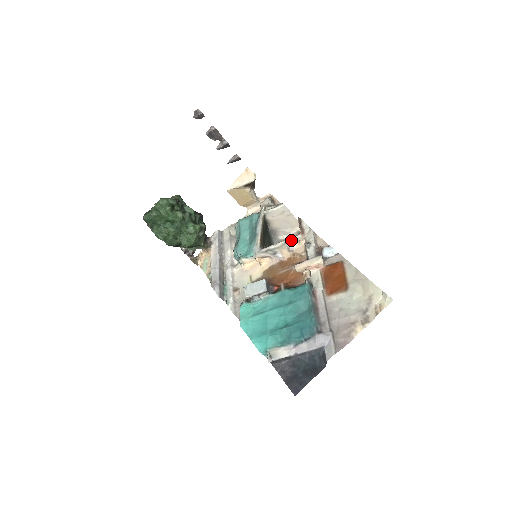
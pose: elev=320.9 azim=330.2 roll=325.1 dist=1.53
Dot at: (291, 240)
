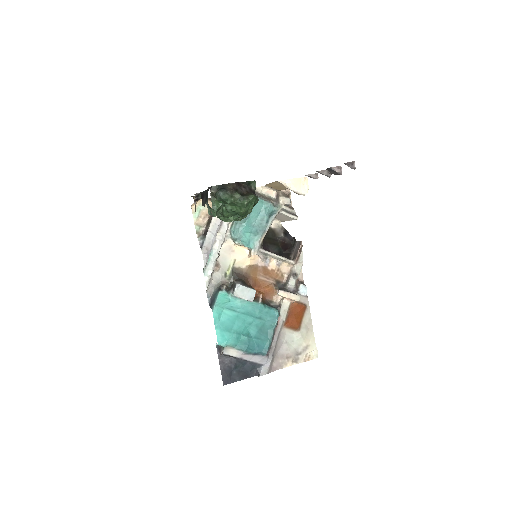
Dot at: (286, 260)
